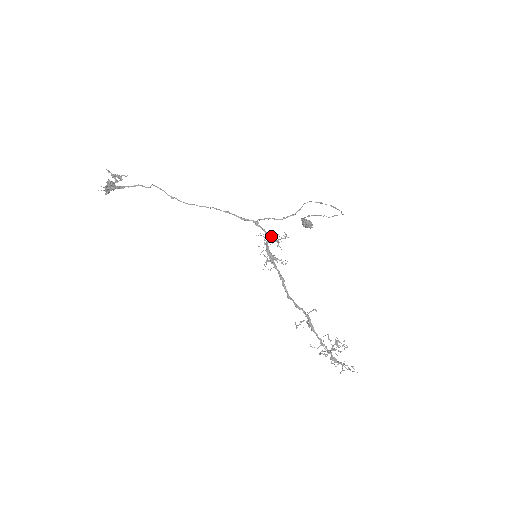
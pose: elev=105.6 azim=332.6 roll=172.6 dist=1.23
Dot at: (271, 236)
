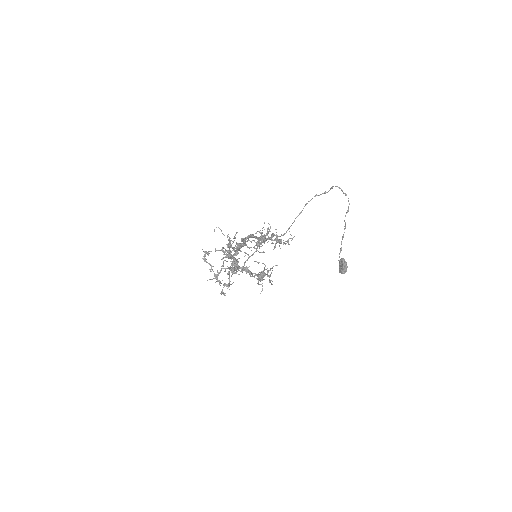
Dot at: occluded
